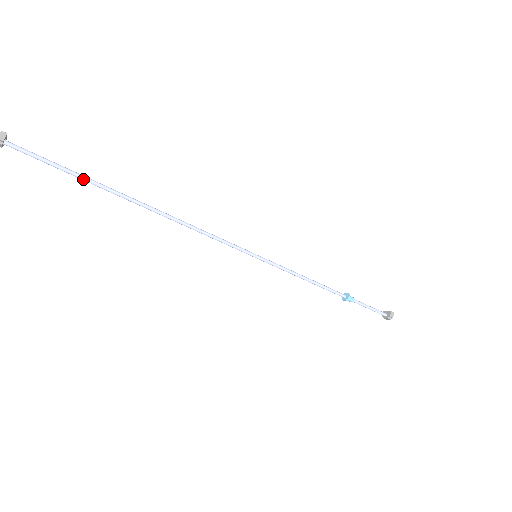
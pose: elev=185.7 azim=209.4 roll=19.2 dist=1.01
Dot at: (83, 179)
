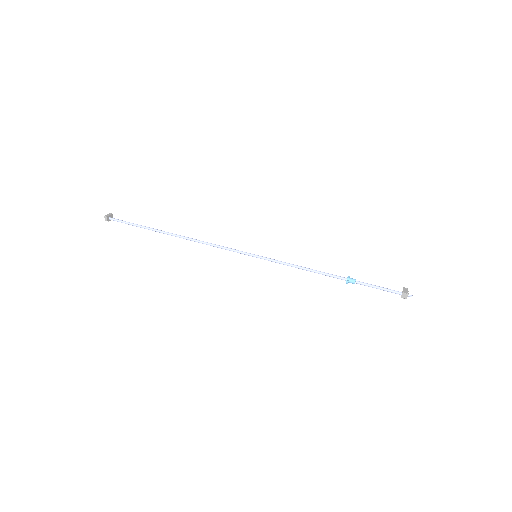
Dot at: (145, 228)
